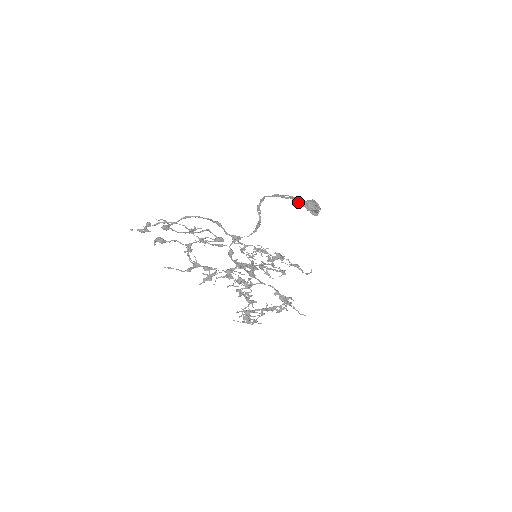
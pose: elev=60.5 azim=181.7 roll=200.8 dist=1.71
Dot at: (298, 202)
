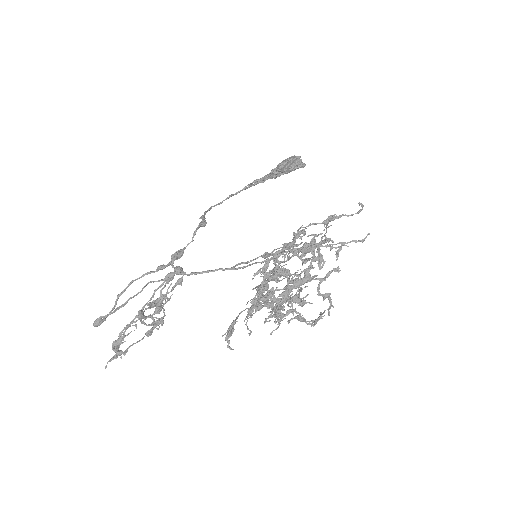
Dot at: (264, 177)
